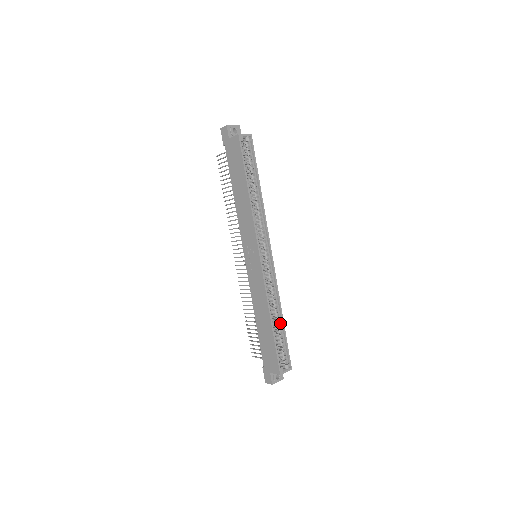
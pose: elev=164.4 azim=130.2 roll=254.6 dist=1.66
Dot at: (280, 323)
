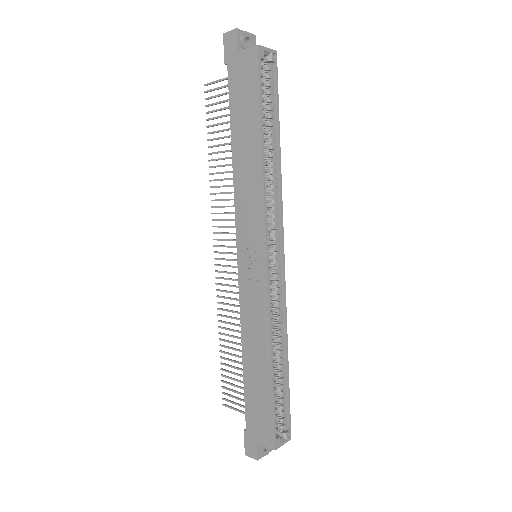
Dot at: (283, 367)
